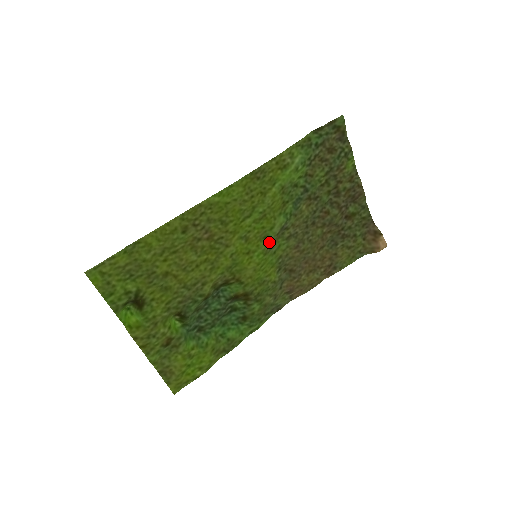
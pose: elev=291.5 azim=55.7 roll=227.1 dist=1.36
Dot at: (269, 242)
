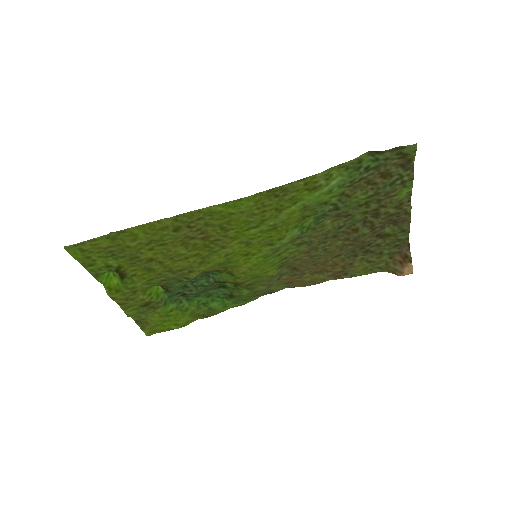
Dot at: (274, 249)
